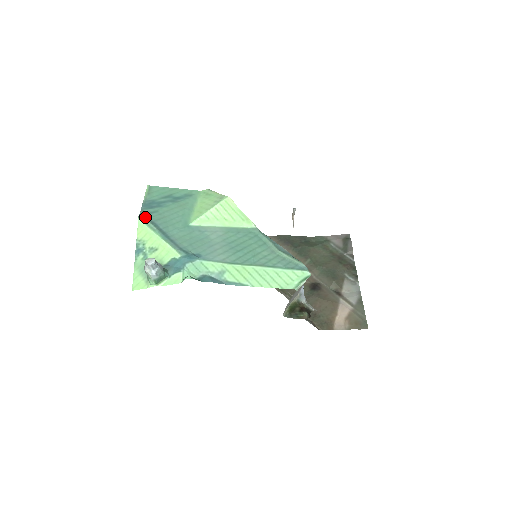
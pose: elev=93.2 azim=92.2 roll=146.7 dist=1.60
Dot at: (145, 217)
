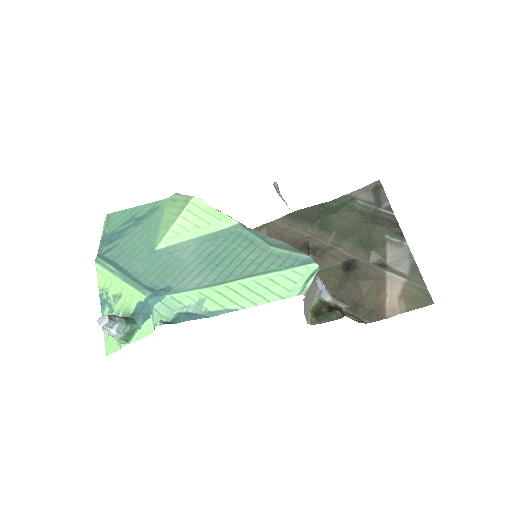
Dot at: (103, 258)
